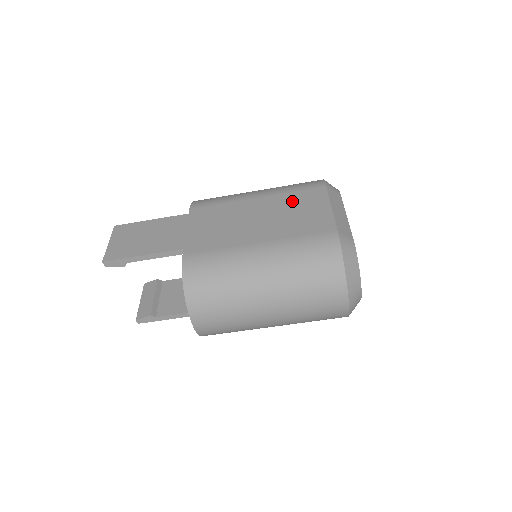
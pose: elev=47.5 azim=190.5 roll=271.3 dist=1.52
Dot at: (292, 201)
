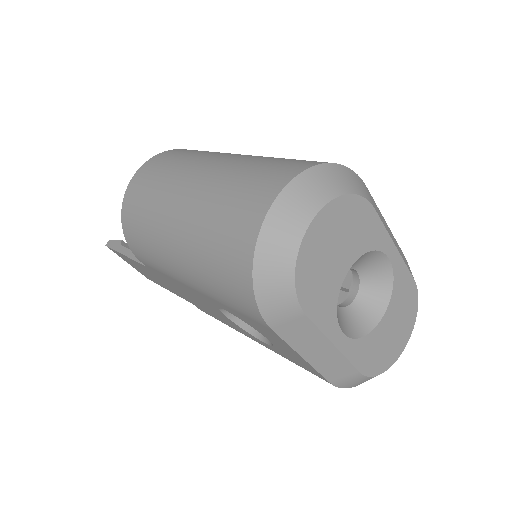
Dot at: occluded
